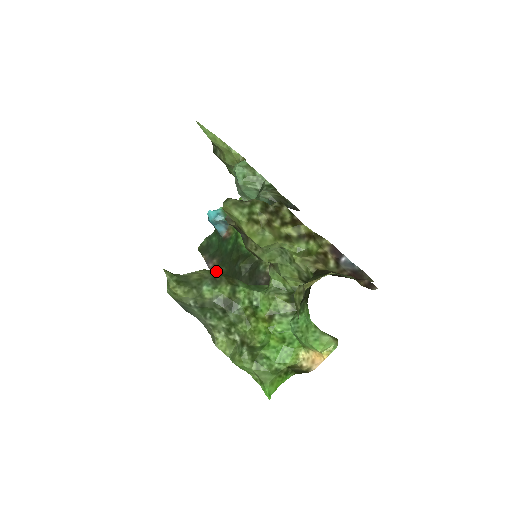
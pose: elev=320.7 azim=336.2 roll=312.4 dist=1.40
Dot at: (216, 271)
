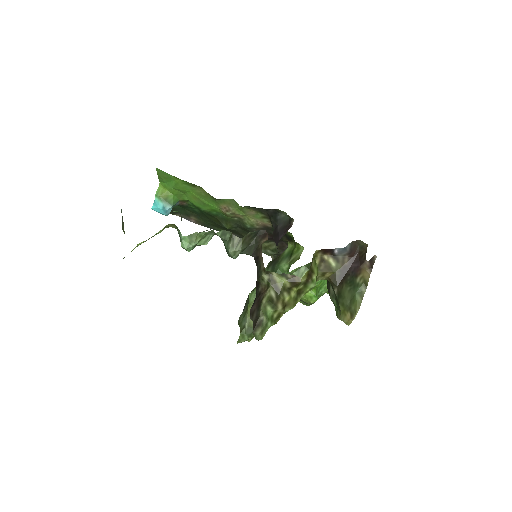
Dot at: (253, 300)
